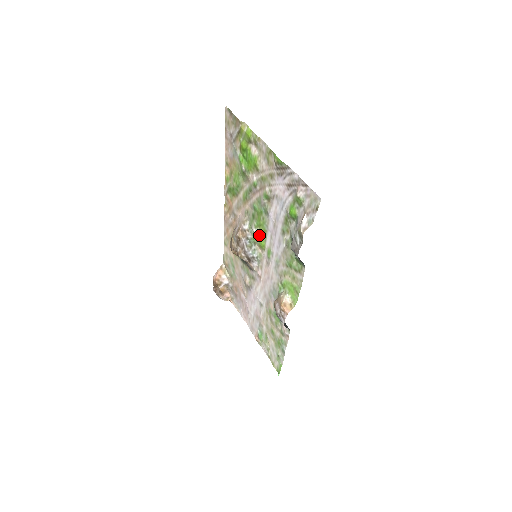
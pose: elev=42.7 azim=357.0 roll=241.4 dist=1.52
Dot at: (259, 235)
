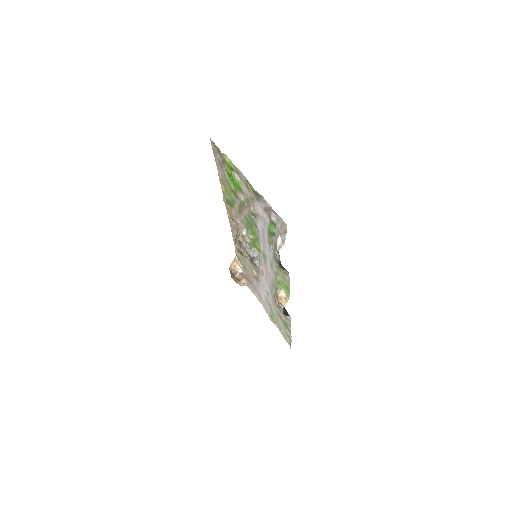
Dot at: (254, 241)
